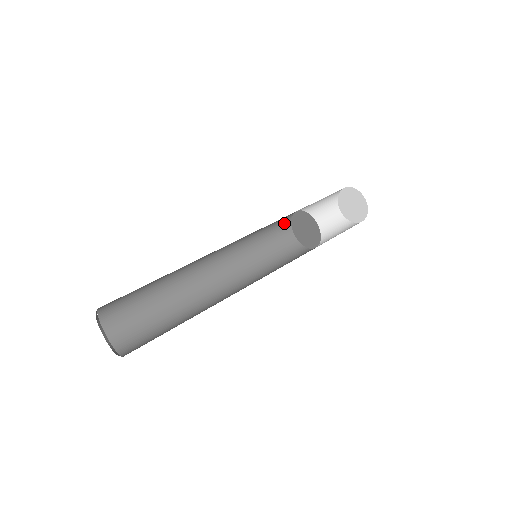
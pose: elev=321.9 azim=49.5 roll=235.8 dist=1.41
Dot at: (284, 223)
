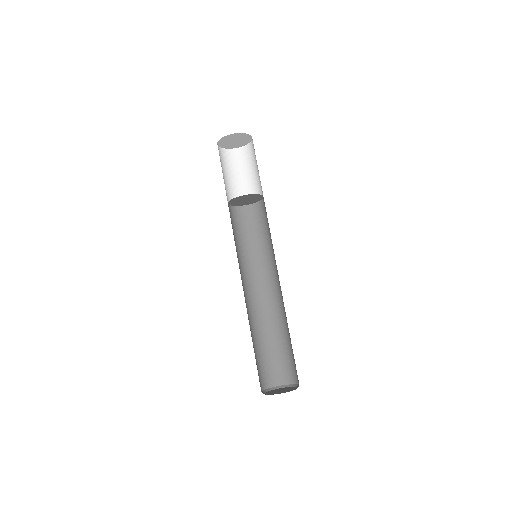
Dot at: occluded
